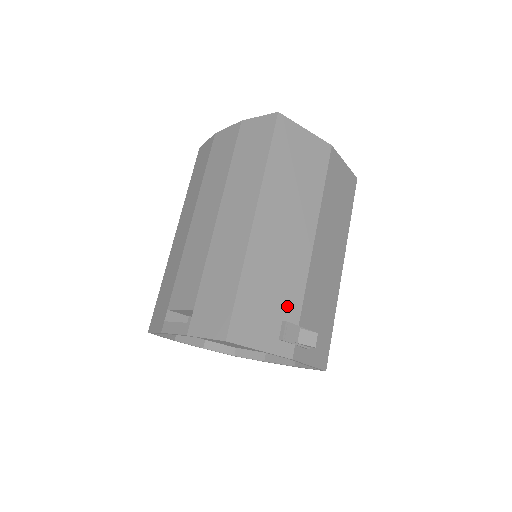
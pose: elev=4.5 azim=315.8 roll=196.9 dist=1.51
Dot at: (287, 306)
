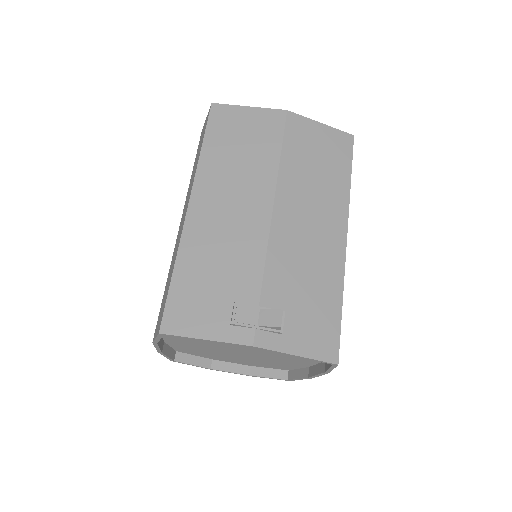
Dot at: (239, 286)
